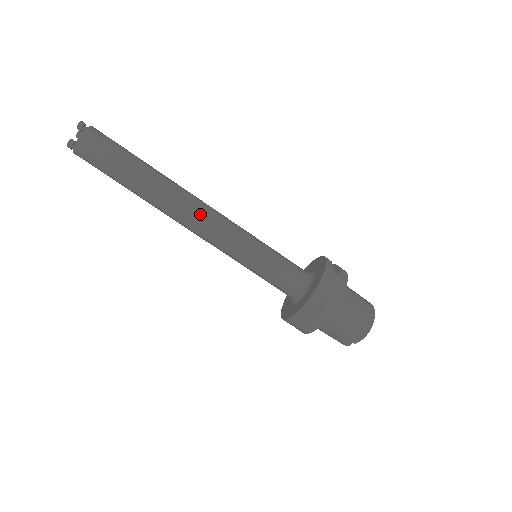
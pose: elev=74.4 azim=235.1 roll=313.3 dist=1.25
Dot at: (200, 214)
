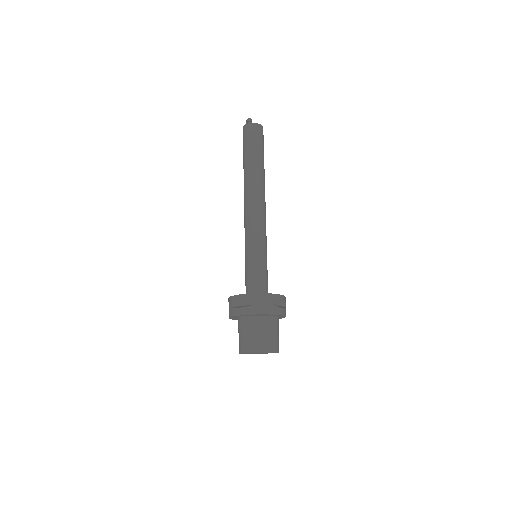
Dot at: occluded
